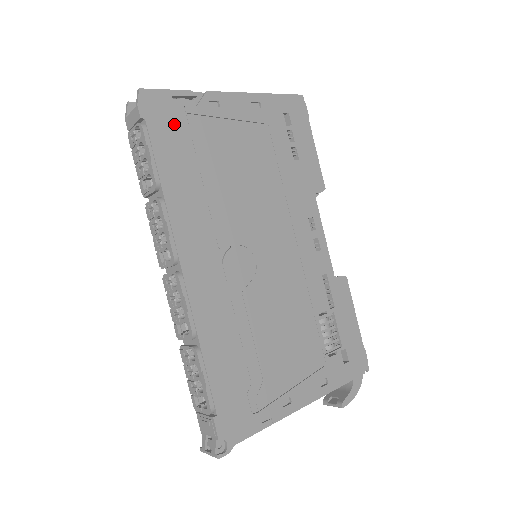
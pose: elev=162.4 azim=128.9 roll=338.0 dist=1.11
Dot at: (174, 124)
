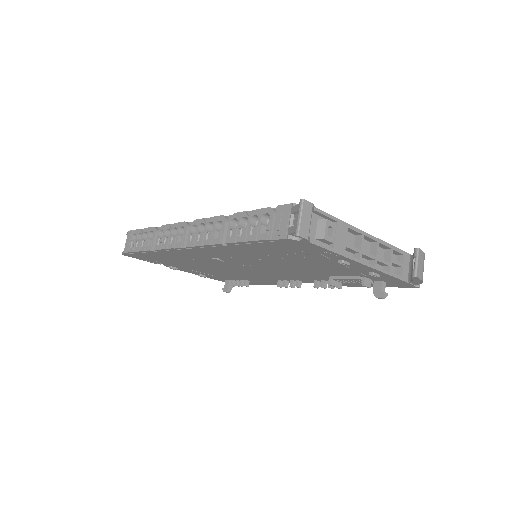
Dot at: occluded
